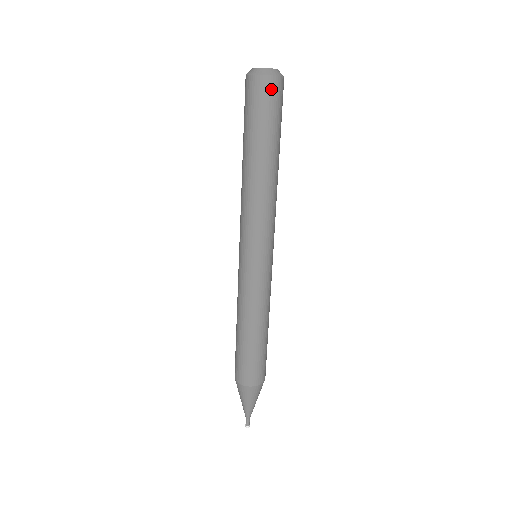
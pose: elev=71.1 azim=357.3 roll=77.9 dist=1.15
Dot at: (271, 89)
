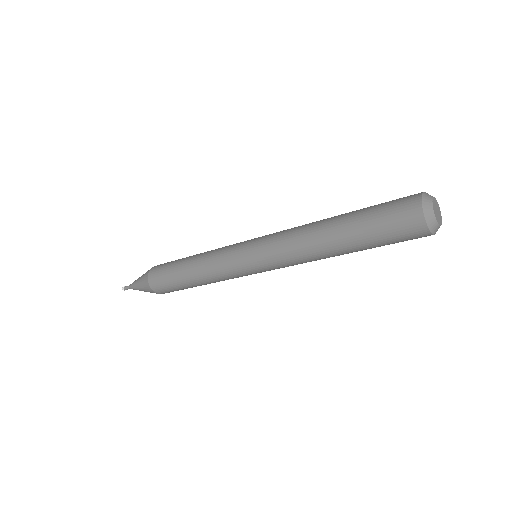
Dot at: (417, 236)
